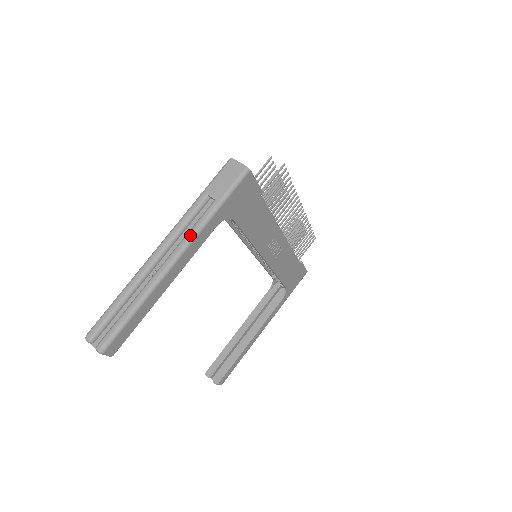
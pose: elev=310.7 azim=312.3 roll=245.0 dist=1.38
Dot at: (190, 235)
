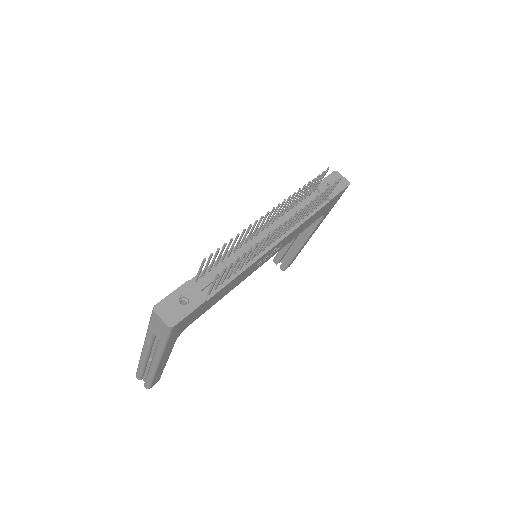
Dot at: (156, 356)
